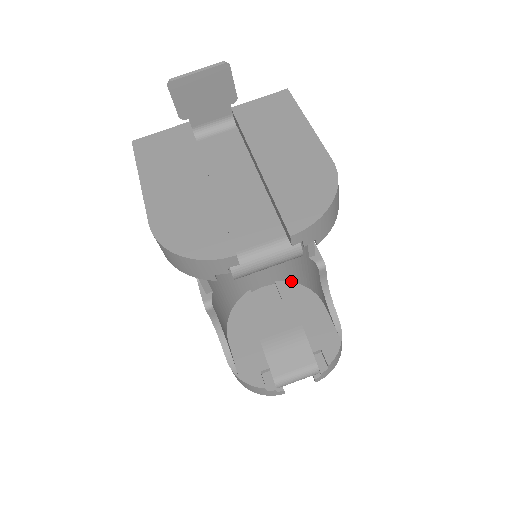
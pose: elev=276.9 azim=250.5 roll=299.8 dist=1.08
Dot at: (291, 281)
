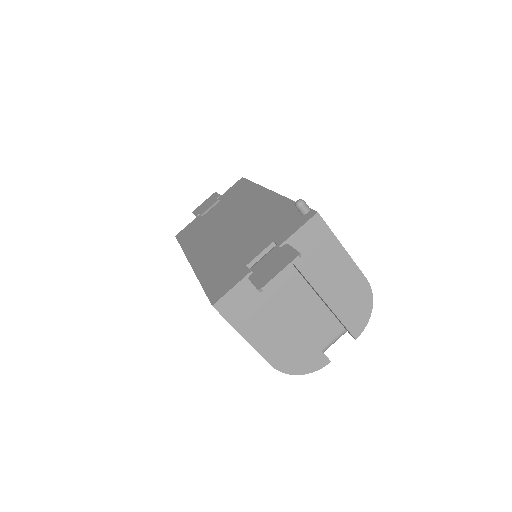
Dot at: occluded
